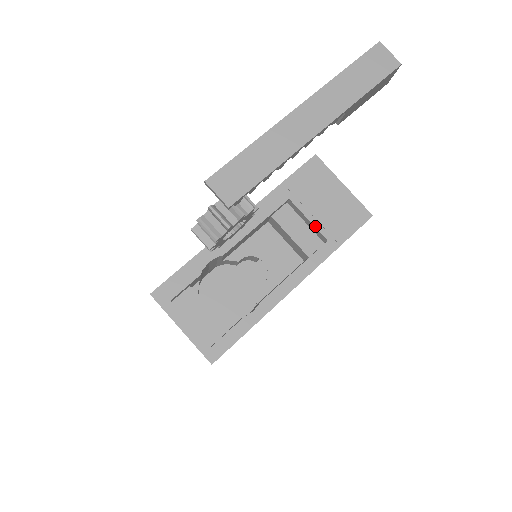
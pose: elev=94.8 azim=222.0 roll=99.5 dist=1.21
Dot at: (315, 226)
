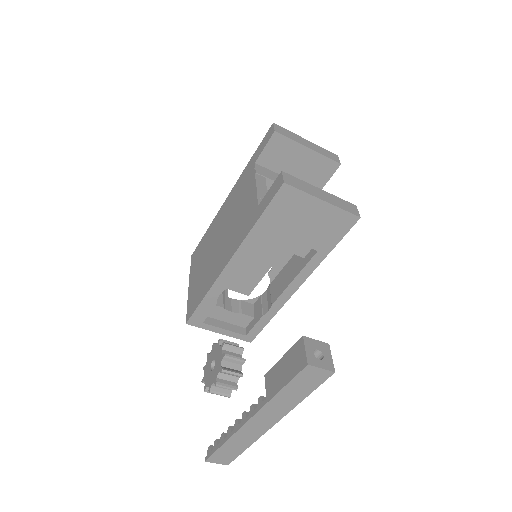
Dot at: (302, 244)
